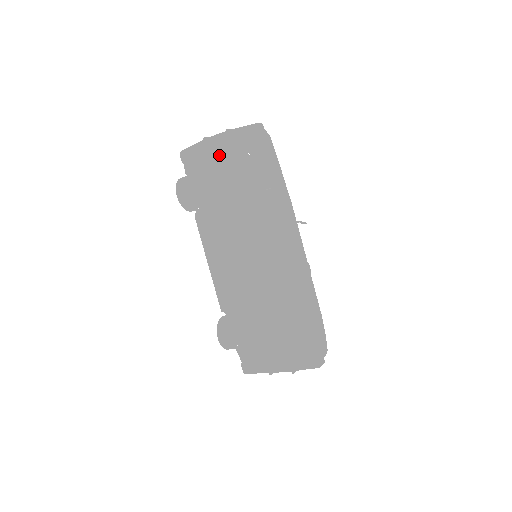
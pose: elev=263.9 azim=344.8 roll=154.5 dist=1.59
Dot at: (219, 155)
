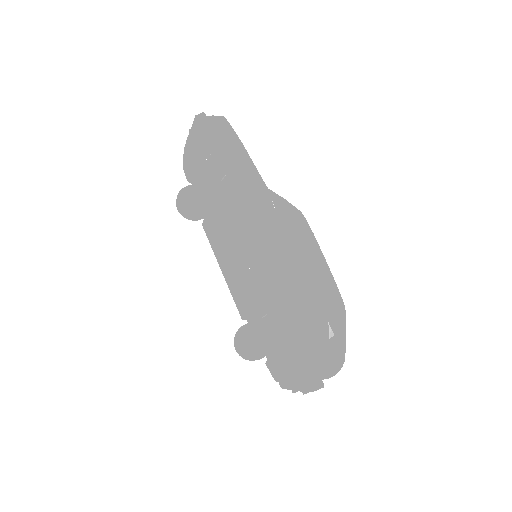
Dot at: occluded
